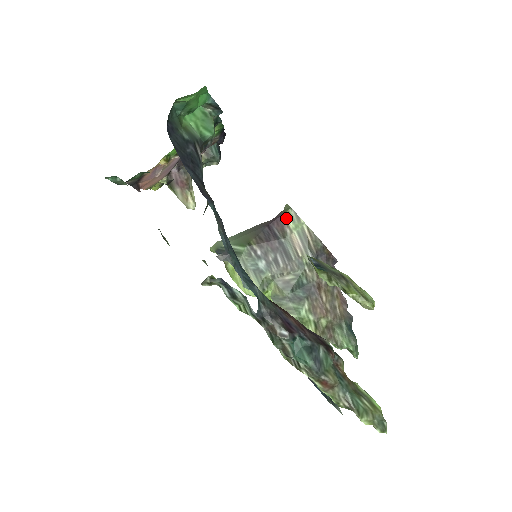
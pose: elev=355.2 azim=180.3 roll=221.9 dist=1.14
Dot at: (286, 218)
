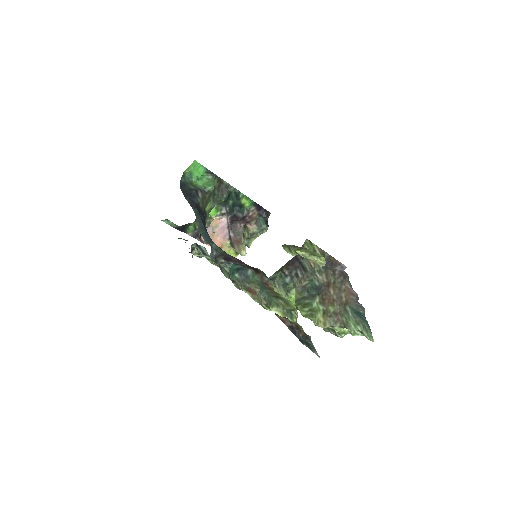
Dot at: (304, 246)
